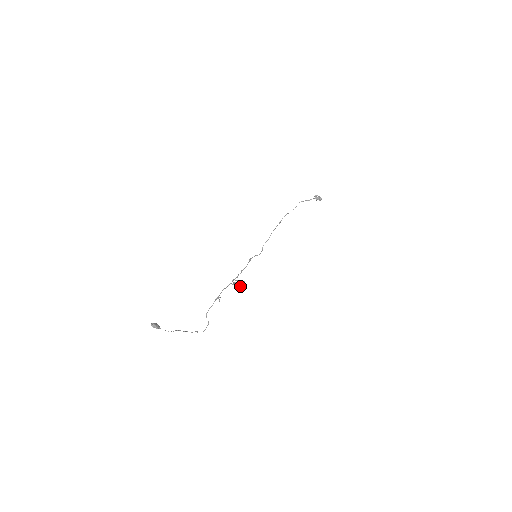
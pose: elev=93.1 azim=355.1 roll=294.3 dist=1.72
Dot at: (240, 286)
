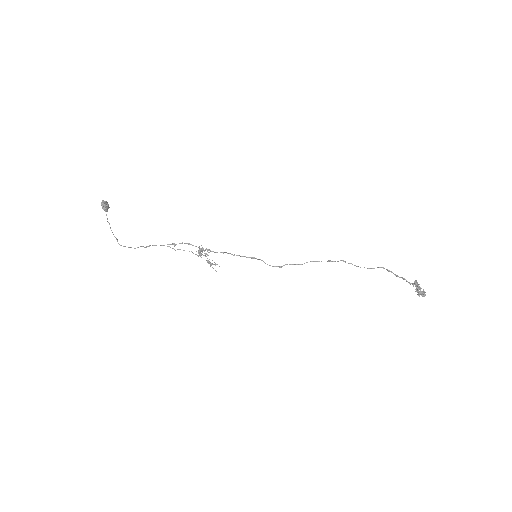
Dot at: (209, 263)
